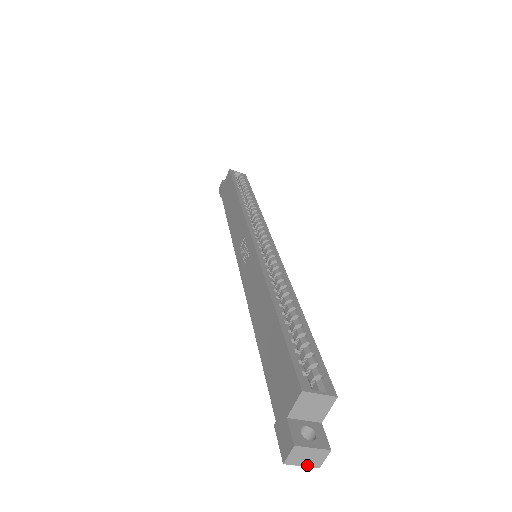
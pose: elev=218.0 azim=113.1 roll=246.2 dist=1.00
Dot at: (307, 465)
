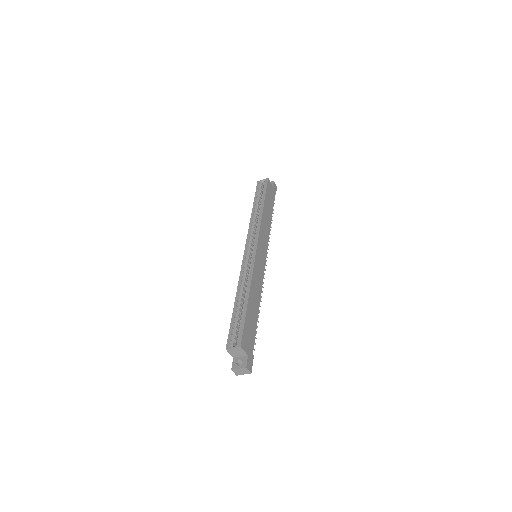
Dot at: occluded
